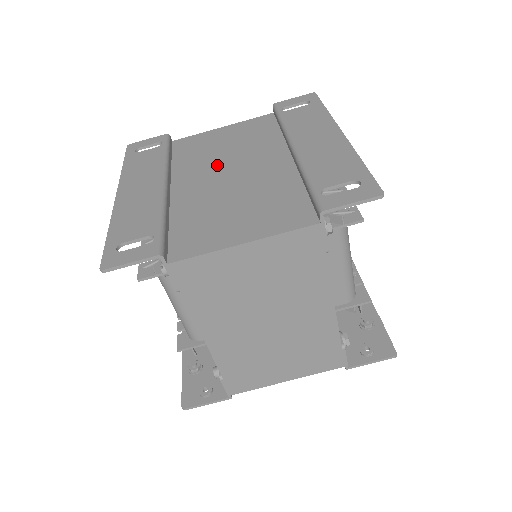
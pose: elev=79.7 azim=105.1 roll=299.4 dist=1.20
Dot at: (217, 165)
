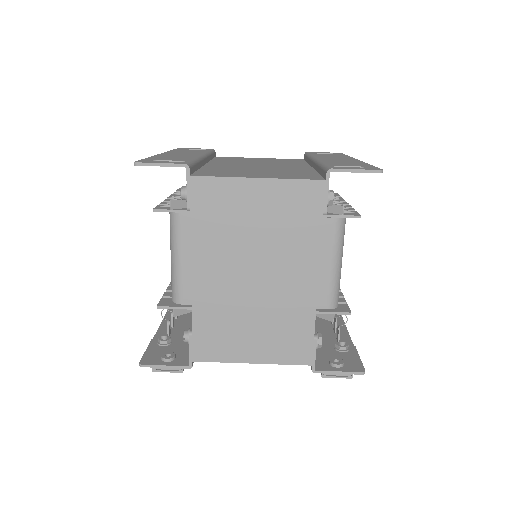
Dot at: (249, 163)
